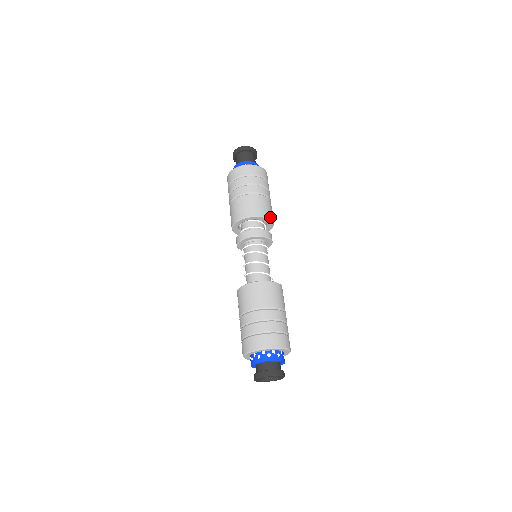
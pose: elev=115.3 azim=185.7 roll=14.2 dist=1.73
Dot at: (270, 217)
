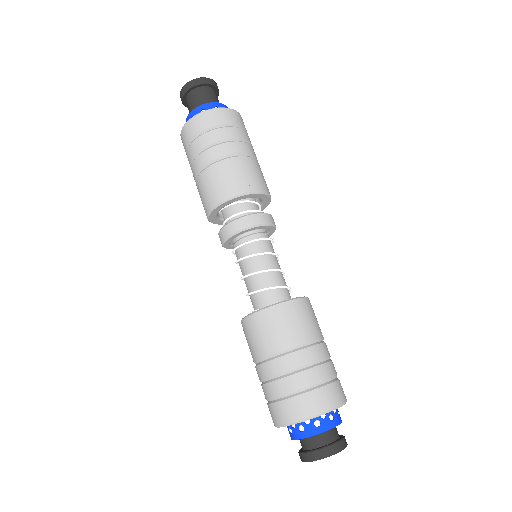
Dot at: (246, 189)
